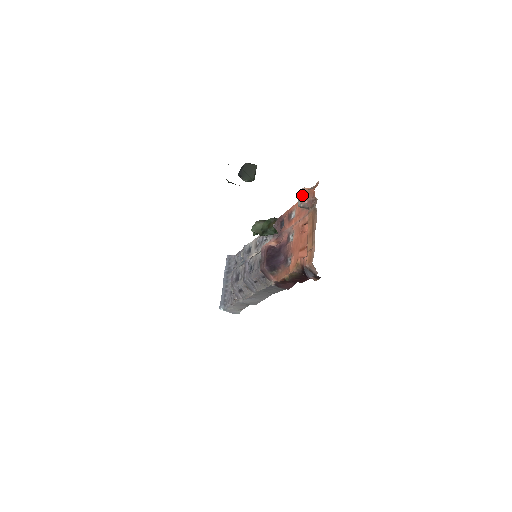
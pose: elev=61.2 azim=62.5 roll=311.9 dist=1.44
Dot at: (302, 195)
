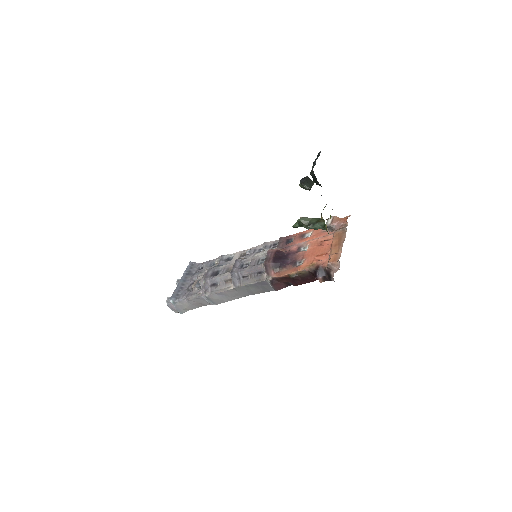
Dot at: (334, 219)
